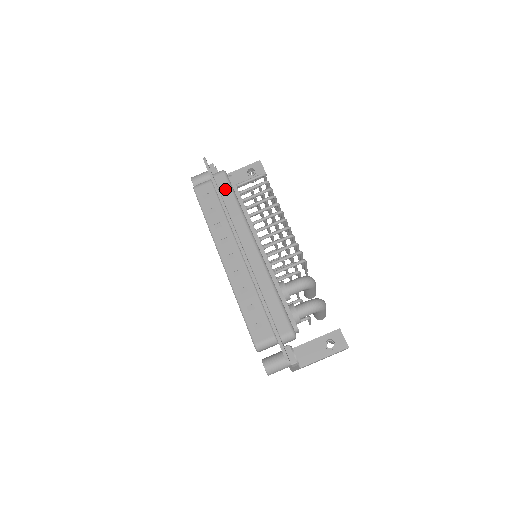
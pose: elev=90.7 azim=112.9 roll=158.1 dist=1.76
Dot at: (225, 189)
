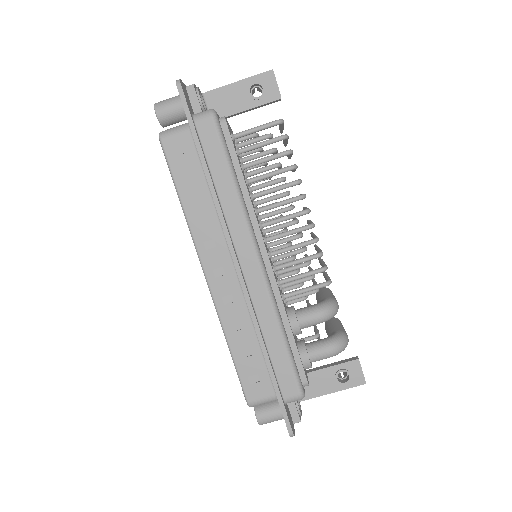
Dot at: (214, 152)
